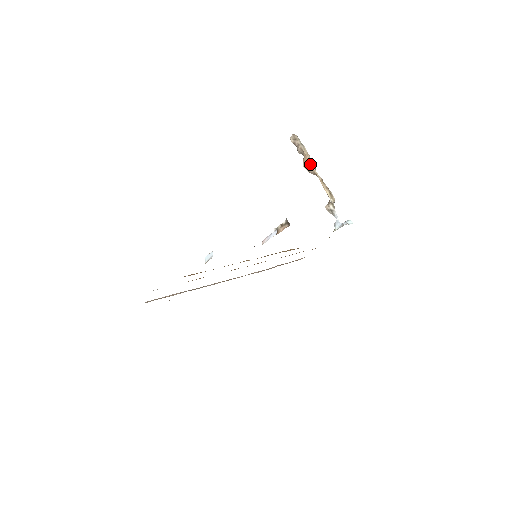
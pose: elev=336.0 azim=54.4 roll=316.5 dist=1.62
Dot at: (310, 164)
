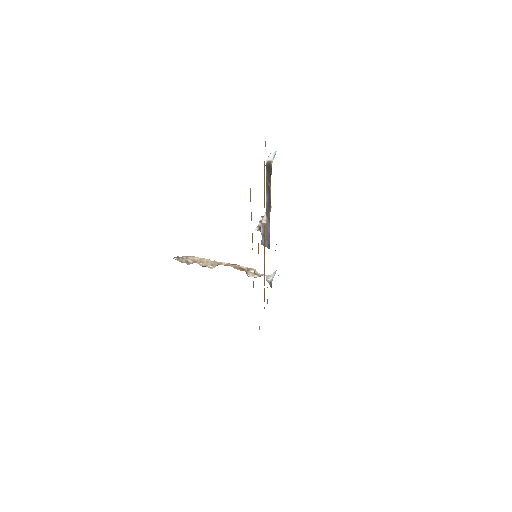
Dot at: (209, 260)
